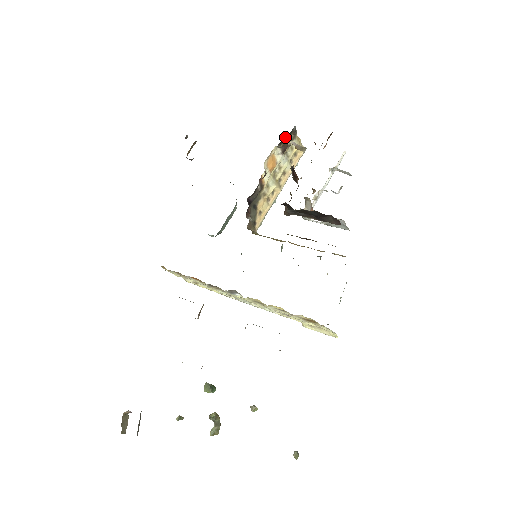
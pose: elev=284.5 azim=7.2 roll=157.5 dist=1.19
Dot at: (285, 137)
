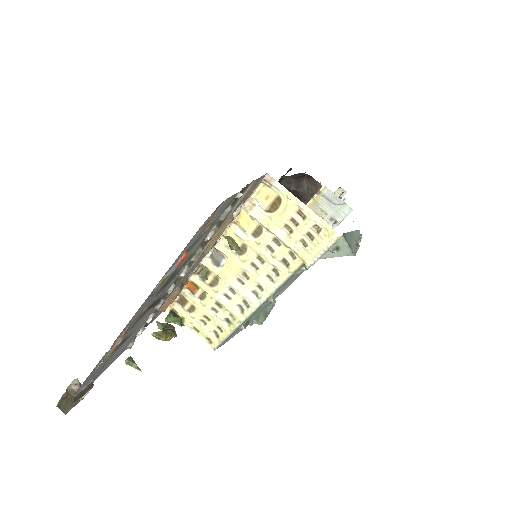
Dot at: occluded
